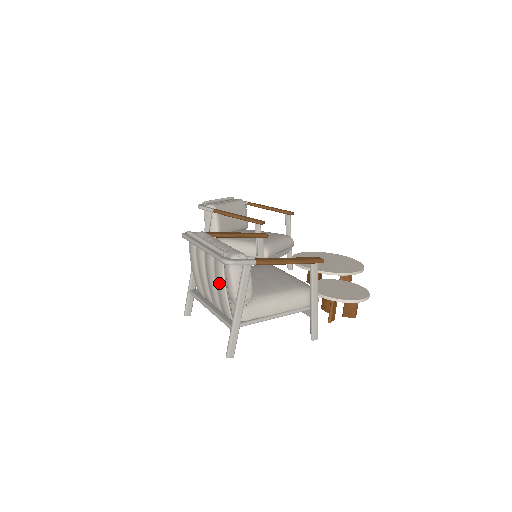
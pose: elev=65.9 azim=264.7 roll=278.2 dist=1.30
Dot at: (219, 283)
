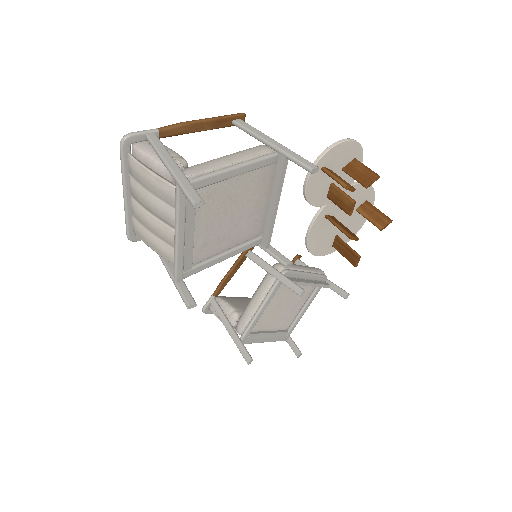
Dot at: (146, 181)
